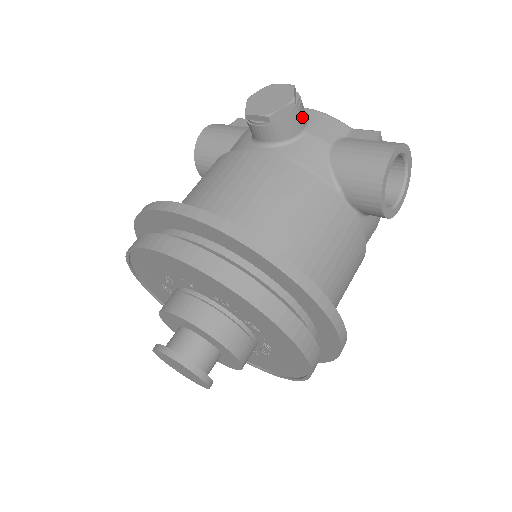
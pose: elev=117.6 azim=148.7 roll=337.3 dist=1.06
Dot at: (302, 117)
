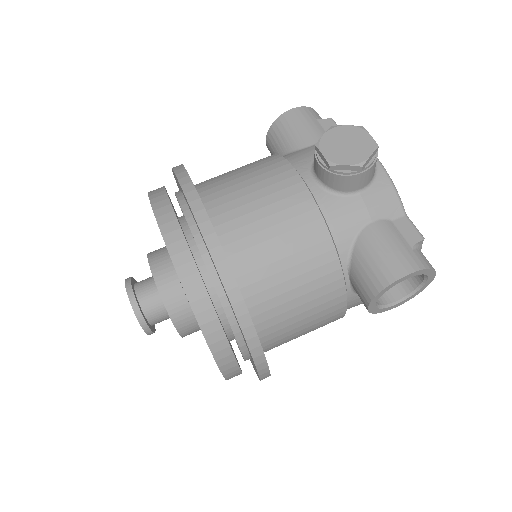
Dot at: (364, 180)
